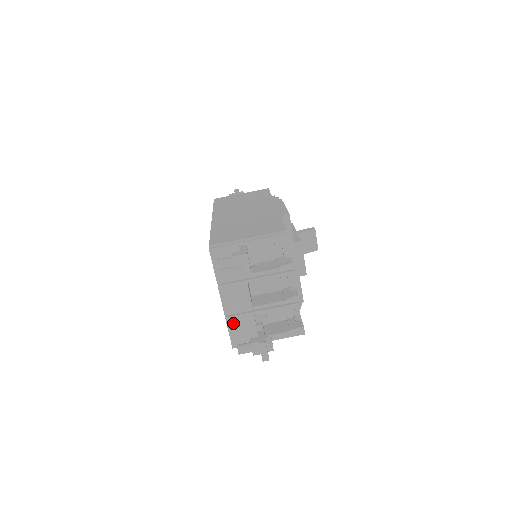
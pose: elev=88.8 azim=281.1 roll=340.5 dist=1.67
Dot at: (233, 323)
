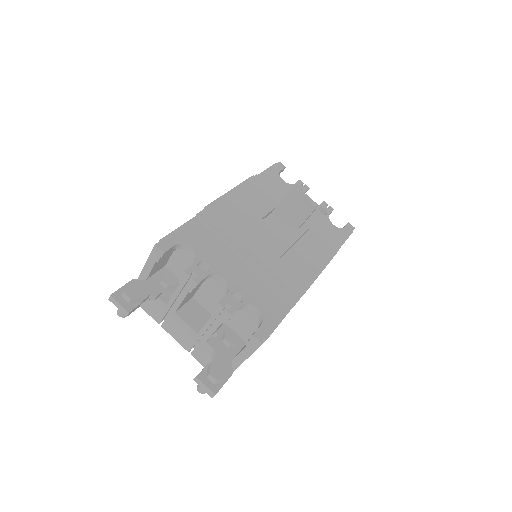
Dot at: (200, 357)
